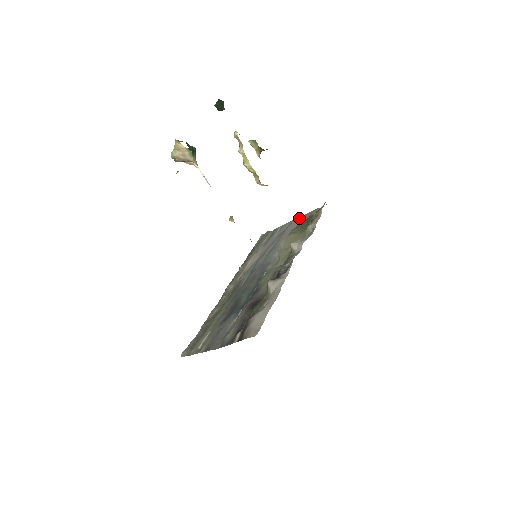
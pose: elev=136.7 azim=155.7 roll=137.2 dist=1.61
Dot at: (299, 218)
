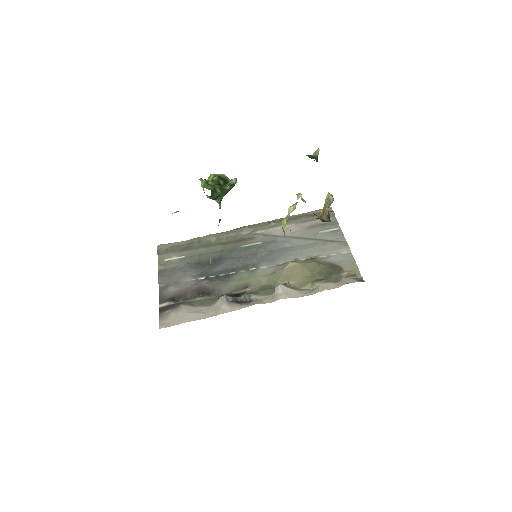
Dot at: (345, 251)
